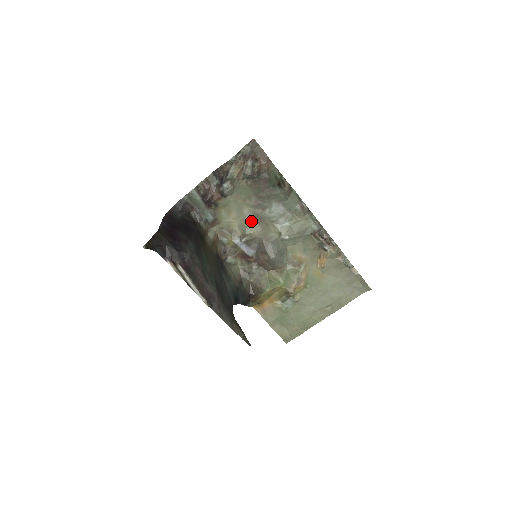
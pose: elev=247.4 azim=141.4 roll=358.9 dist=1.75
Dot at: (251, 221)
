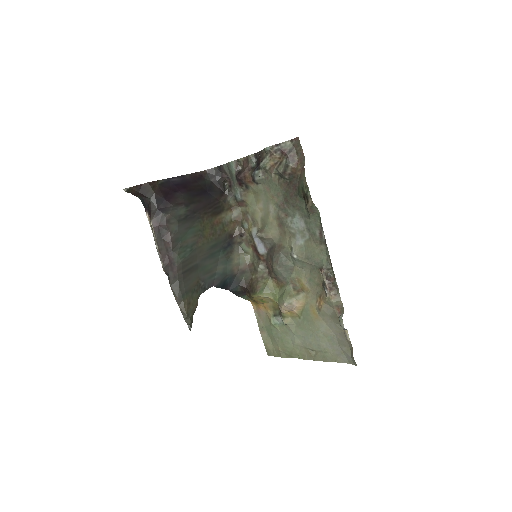
Dot at: (273, 220)
